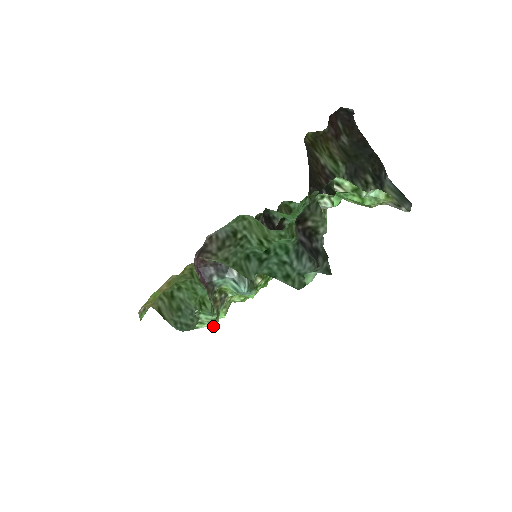
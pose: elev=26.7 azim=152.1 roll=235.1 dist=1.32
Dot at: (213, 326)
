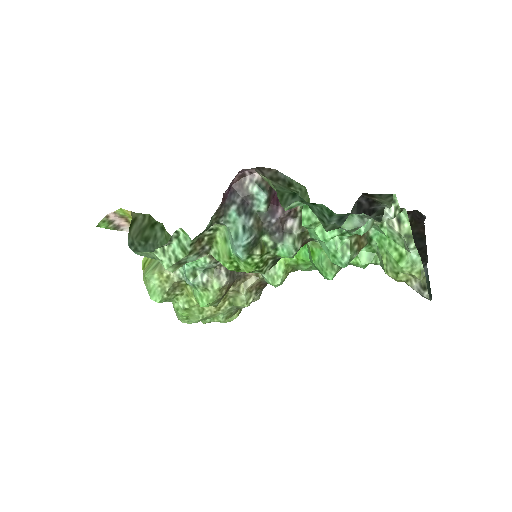
Dot at: (167, 268)
